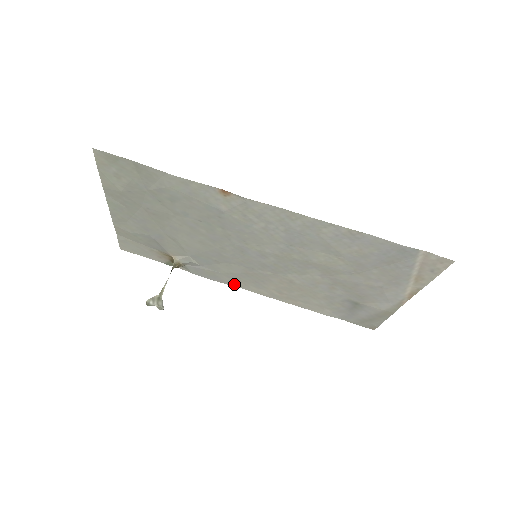
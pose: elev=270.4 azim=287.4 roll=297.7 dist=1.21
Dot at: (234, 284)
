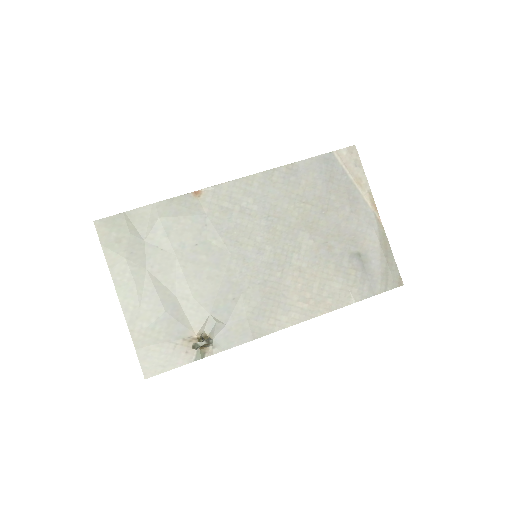
Dot at: (267, 330)
